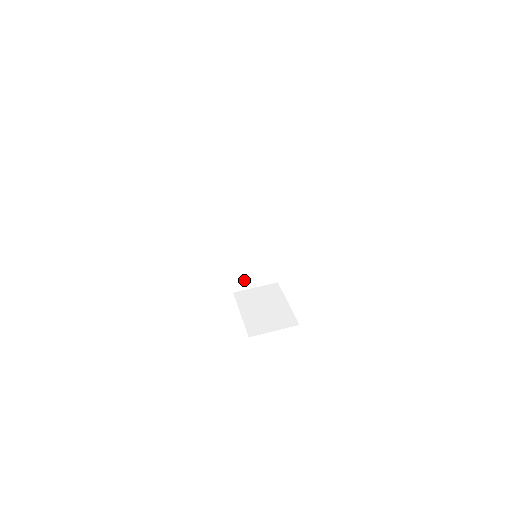
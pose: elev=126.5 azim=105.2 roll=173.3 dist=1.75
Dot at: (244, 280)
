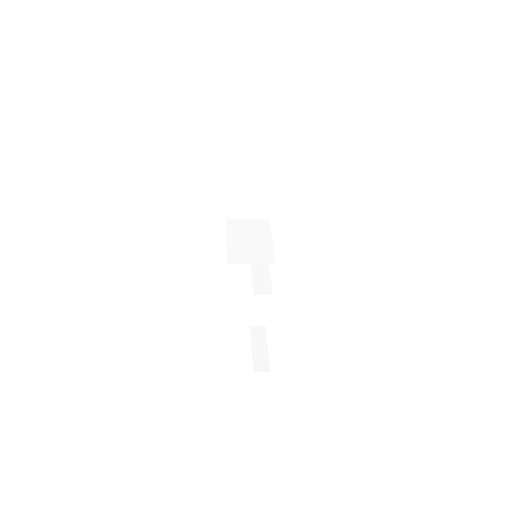
Dot at: (240, 256)
